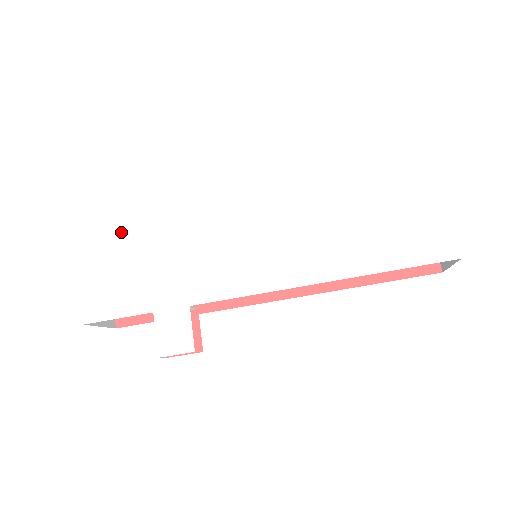
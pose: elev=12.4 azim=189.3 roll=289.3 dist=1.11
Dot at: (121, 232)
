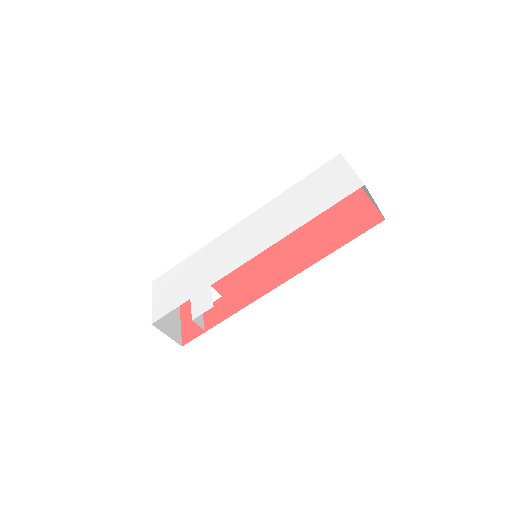
Dot at: (174, 270)
